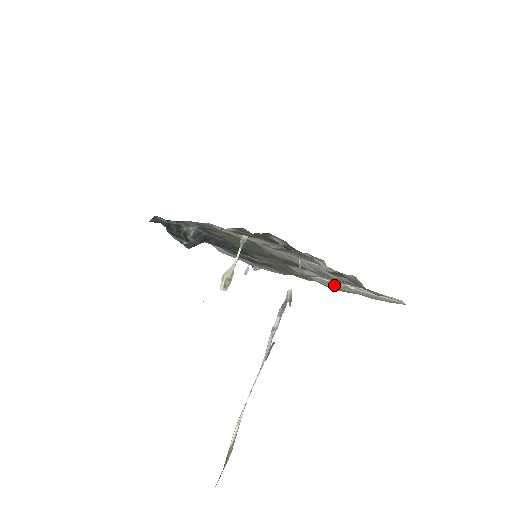
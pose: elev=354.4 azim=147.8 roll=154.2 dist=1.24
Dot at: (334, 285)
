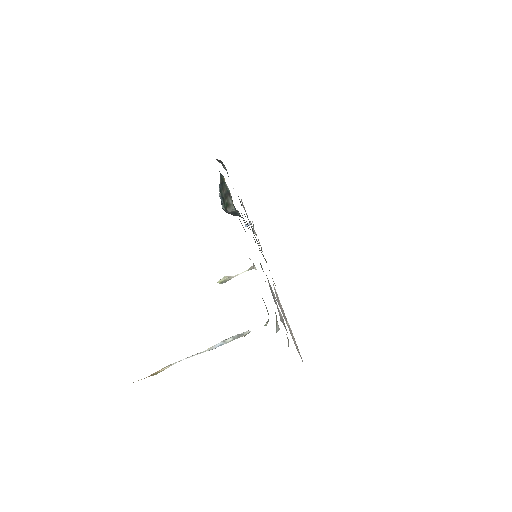
Dot at: (282, 309)
